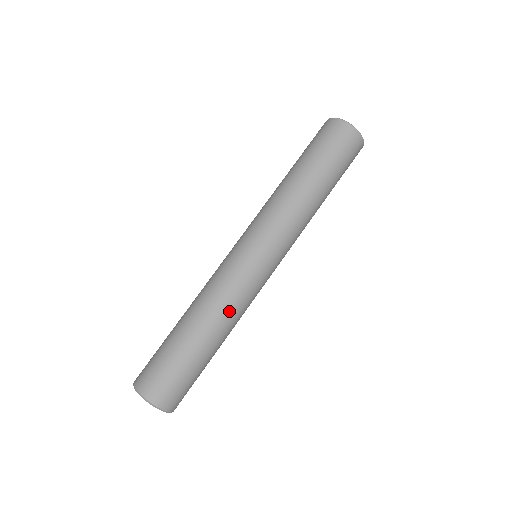
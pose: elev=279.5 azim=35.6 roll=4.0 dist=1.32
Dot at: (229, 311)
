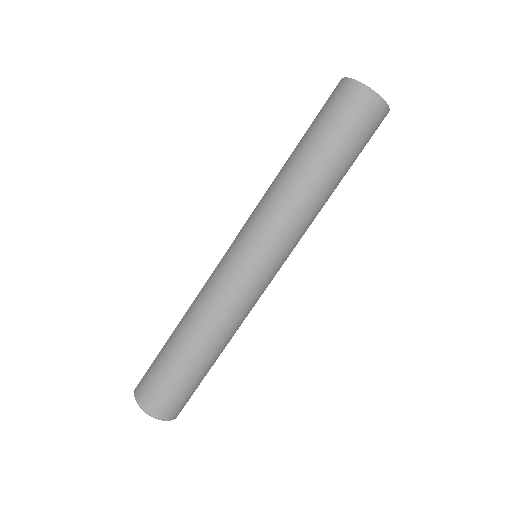
Dot at: occluded
